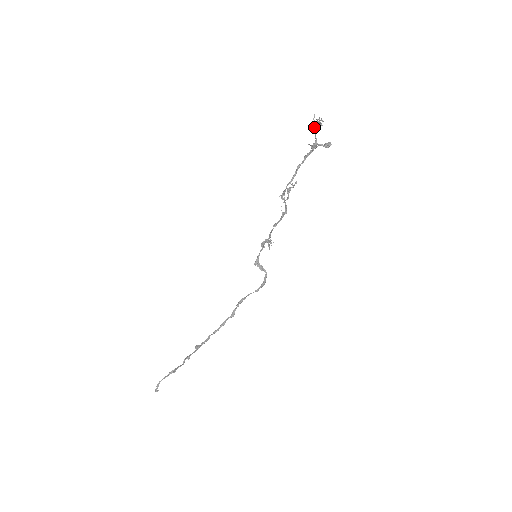
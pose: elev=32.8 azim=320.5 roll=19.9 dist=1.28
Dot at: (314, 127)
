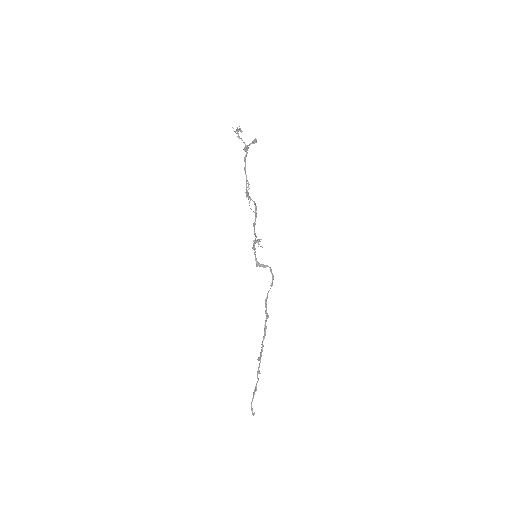
Dot at: (238, 136)
